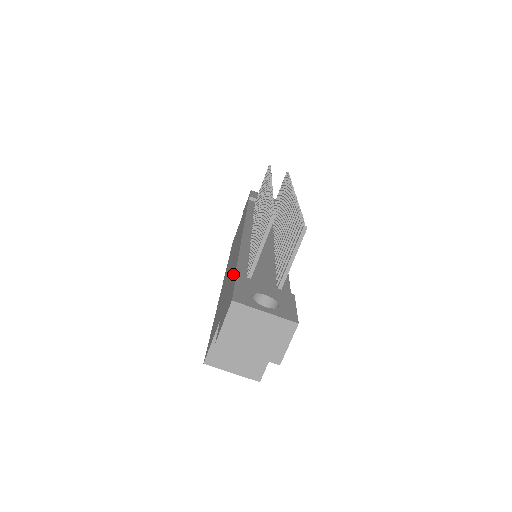
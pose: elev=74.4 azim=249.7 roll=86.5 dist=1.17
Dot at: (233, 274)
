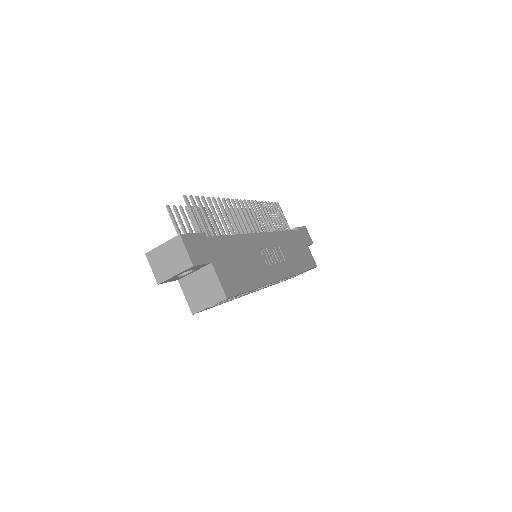
Dot at: occluded
